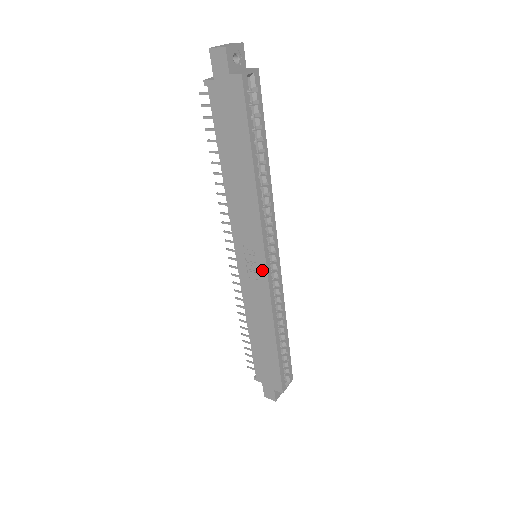
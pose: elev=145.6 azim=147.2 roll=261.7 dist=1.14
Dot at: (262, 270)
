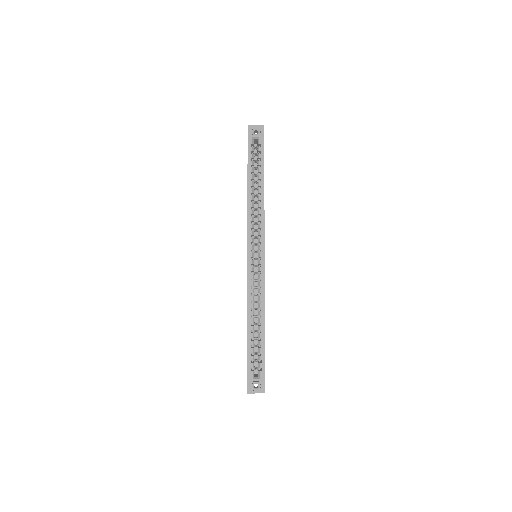
Dot at: (247, 259)
